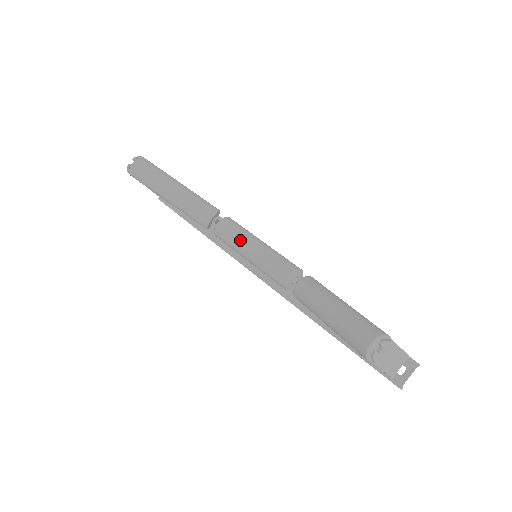
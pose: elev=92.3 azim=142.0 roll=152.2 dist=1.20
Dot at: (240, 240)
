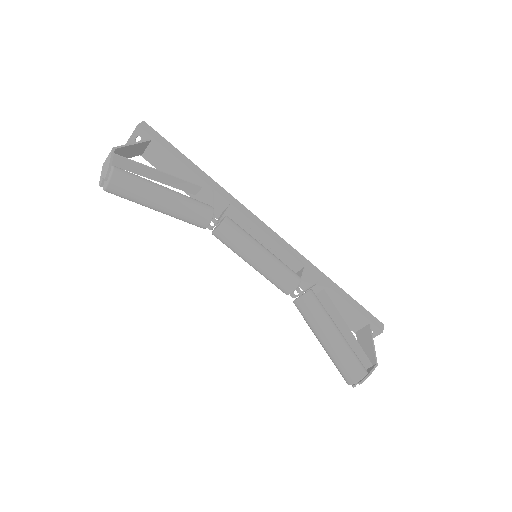
Dot at: (241, 253)
